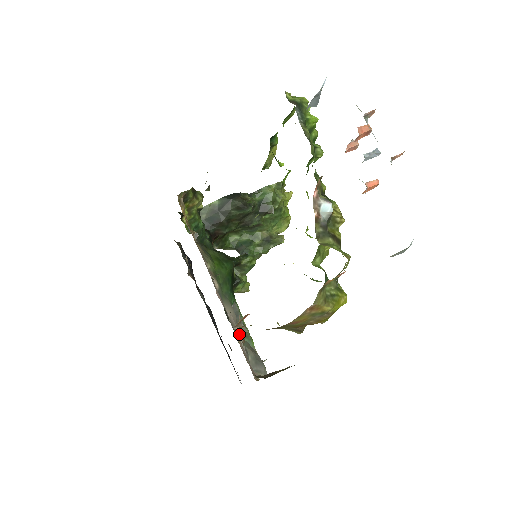
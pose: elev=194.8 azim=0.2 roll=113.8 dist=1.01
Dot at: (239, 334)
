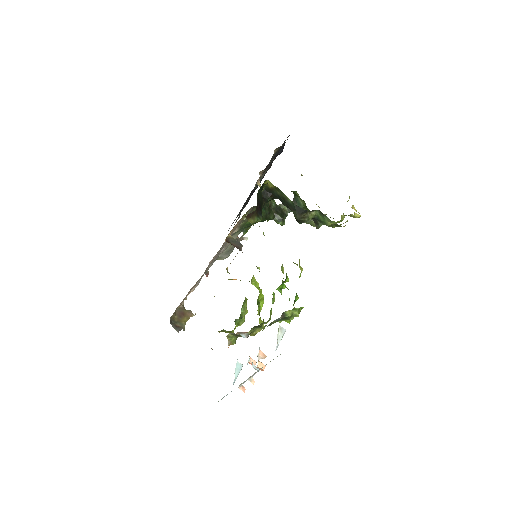
Dot at: (224, 250)
